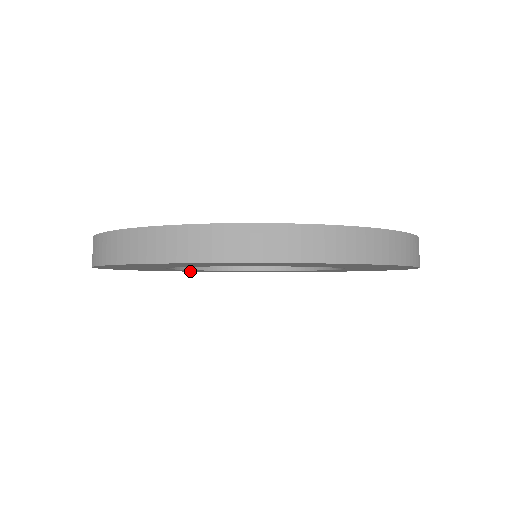
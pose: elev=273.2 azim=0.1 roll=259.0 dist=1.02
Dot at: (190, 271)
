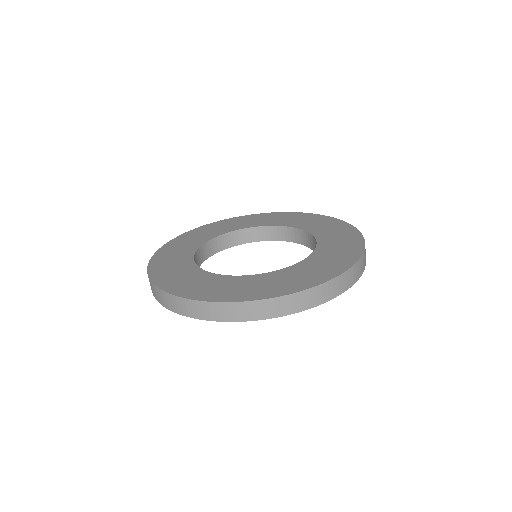
Dot at: occluded
